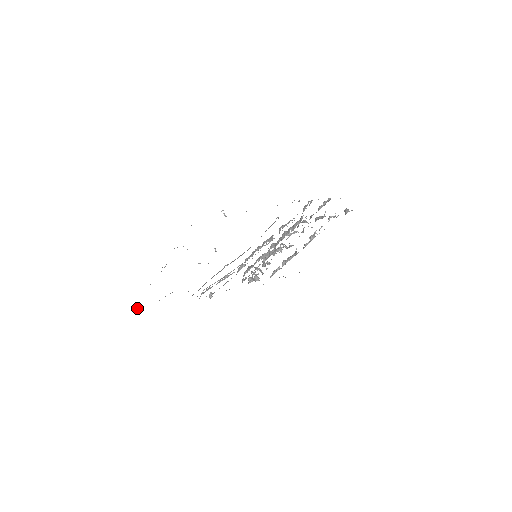
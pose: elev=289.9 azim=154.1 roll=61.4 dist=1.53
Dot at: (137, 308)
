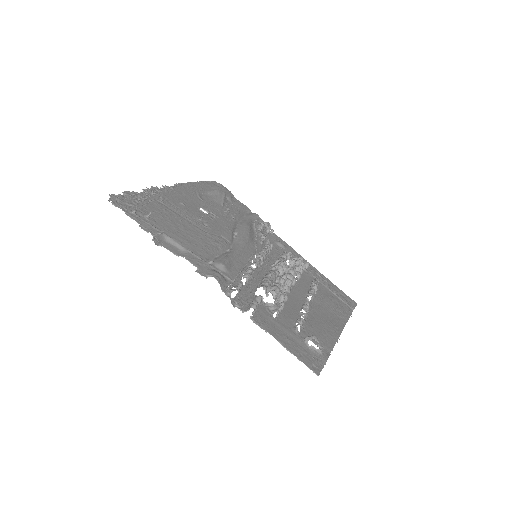
Dot at: (205, 181)
